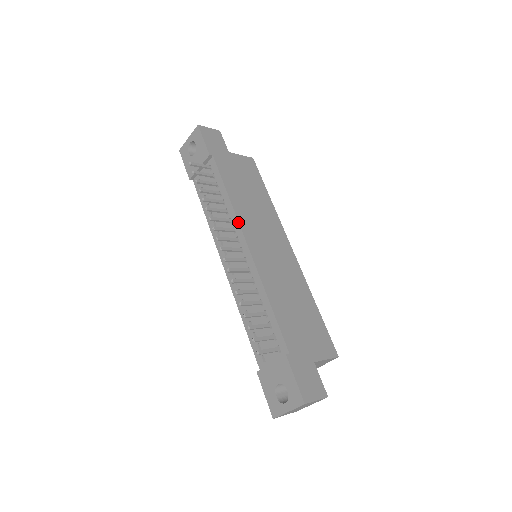
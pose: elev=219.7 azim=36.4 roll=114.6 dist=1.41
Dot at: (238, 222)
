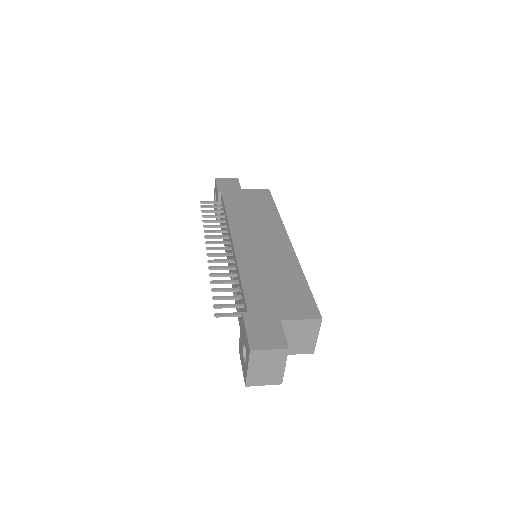
Dot at: (229, 228)
